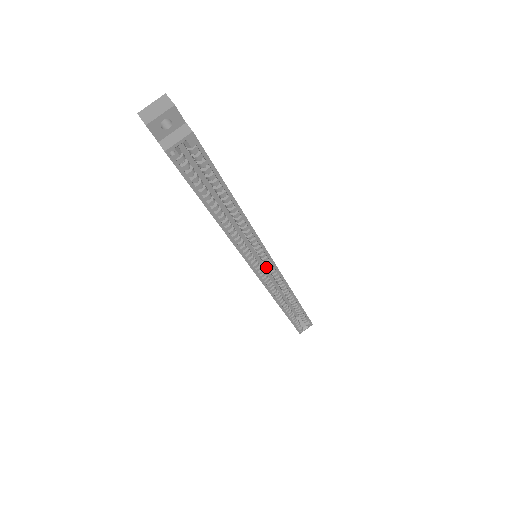
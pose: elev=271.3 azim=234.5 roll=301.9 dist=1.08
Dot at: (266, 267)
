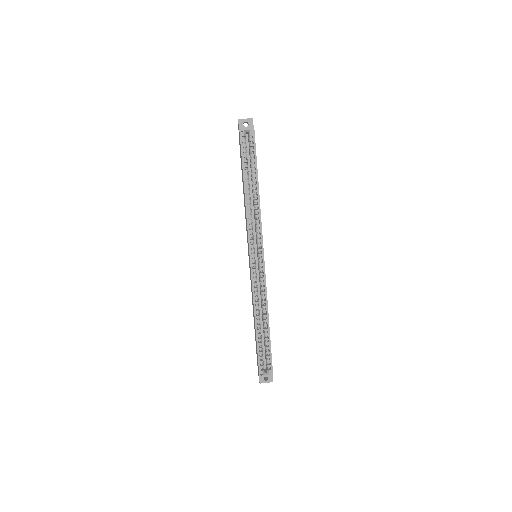
Dot at: (258, 265)
